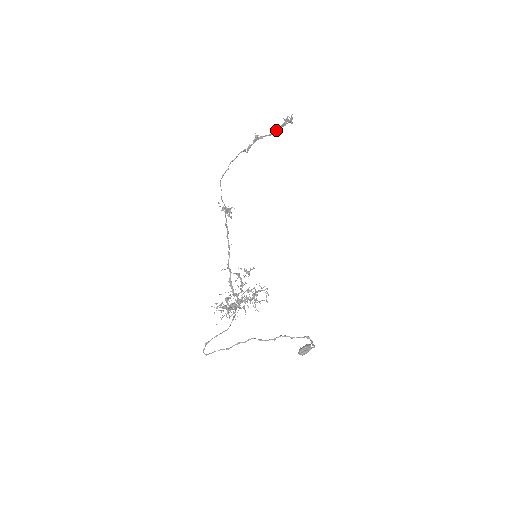
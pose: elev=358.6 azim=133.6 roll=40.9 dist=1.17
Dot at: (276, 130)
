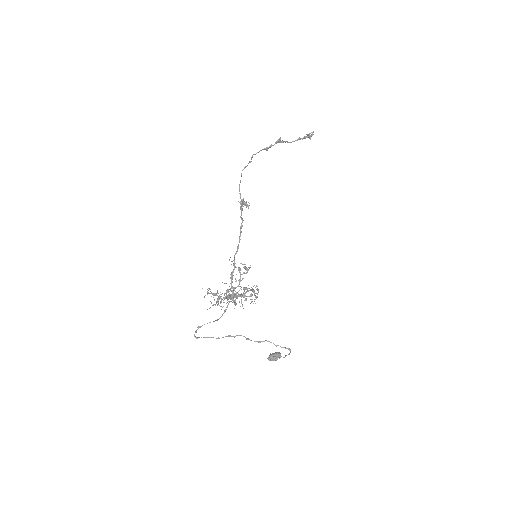
Dot at: (296, 140)
